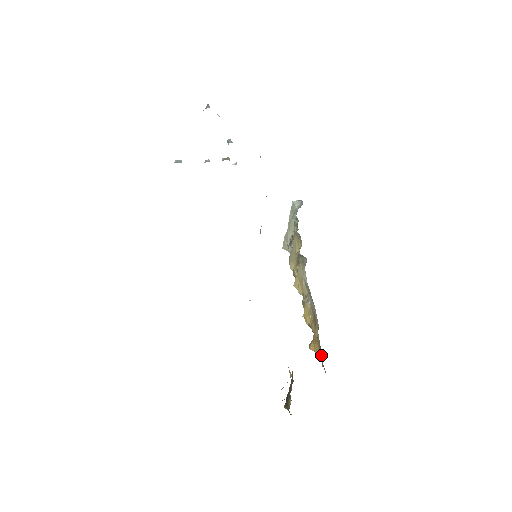
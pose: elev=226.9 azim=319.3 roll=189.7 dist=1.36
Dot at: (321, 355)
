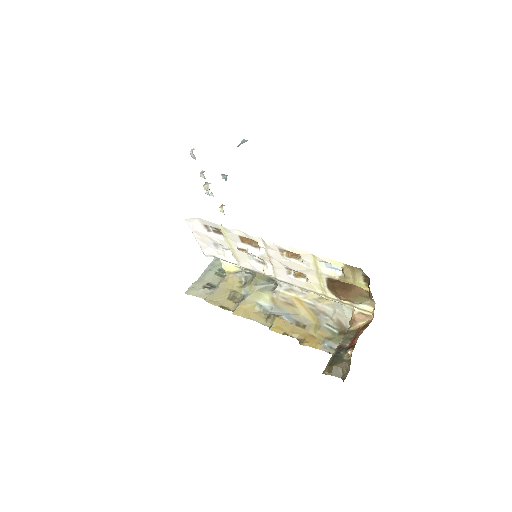
Dot at: (336, 338)
